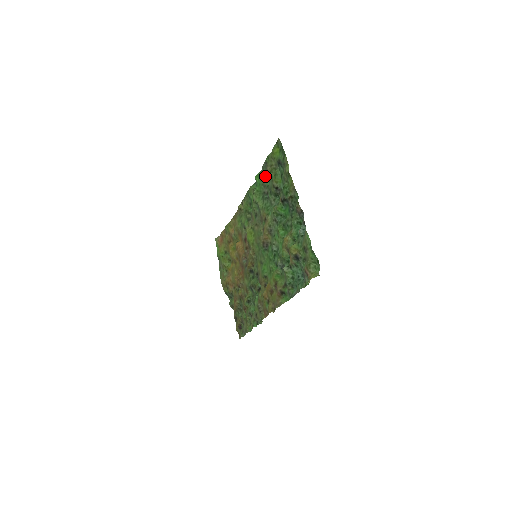
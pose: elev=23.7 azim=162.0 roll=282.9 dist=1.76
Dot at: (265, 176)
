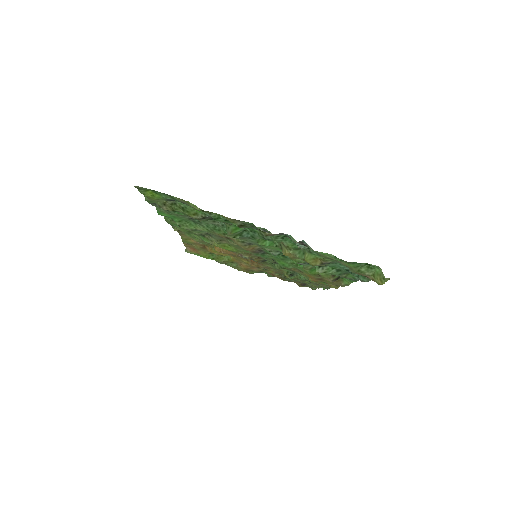
Dot at: (170, 211)
